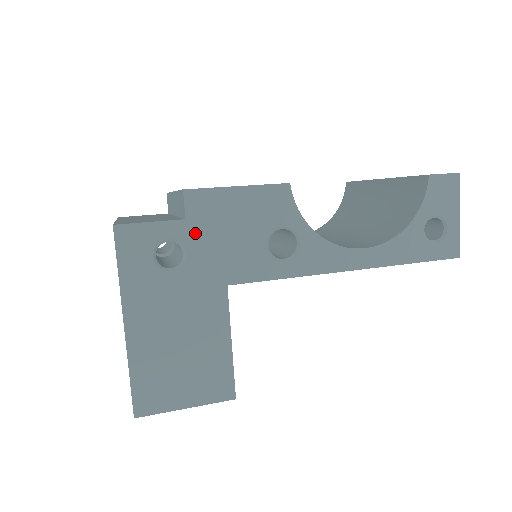
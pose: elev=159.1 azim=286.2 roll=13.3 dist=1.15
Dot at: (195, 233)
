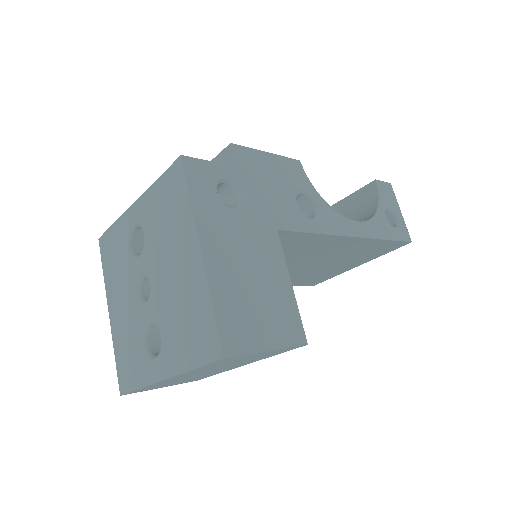
Dot at: (245, 180)
